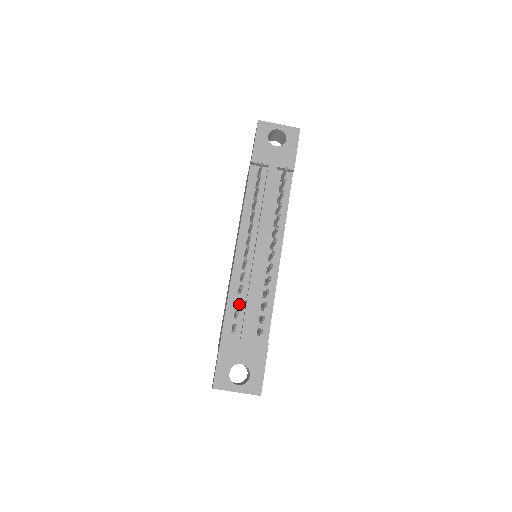
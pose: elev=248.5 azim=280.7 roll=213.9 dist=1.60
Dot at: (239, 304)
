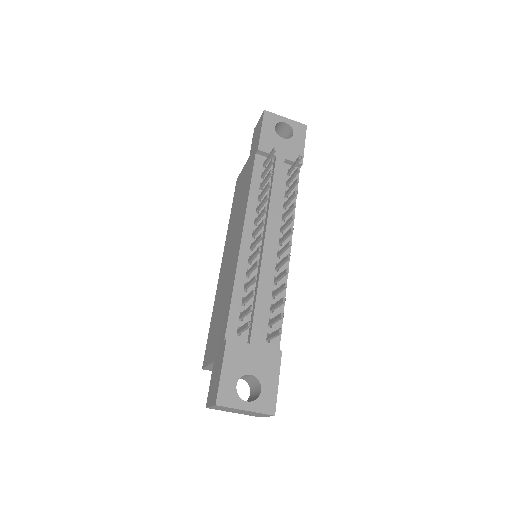
Dot at: (245, 303)
